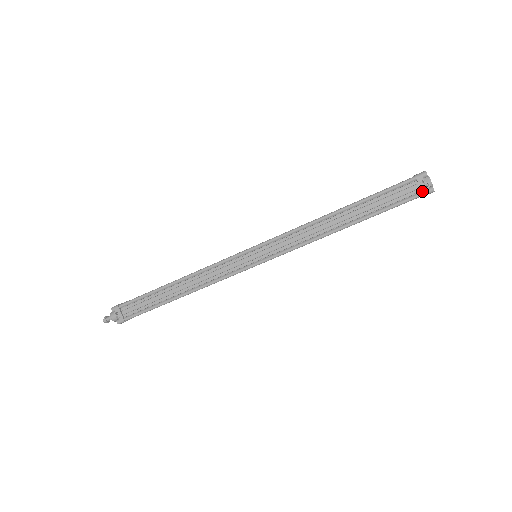
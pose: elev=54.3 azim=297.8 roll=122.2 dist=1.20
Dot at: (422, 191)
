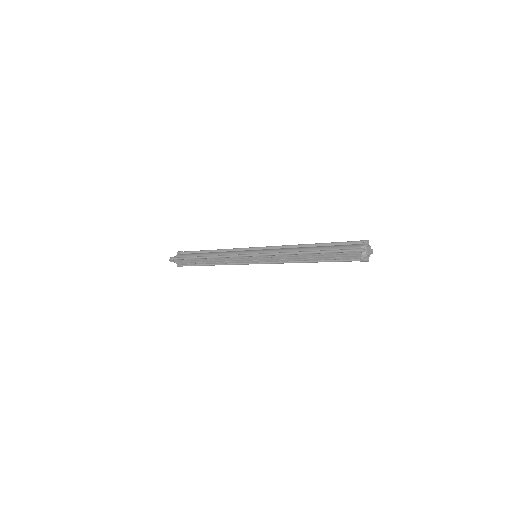
Dot at: (360, 260)
